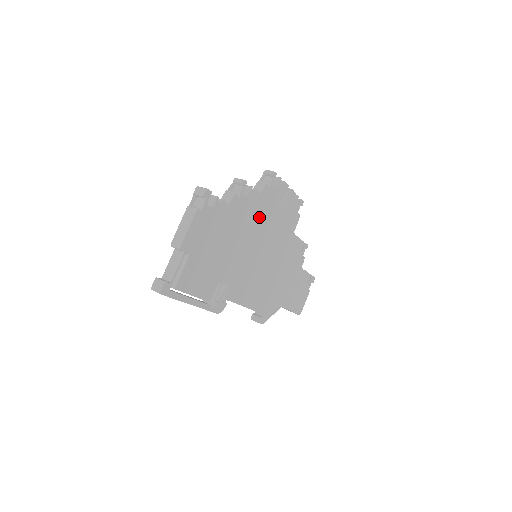
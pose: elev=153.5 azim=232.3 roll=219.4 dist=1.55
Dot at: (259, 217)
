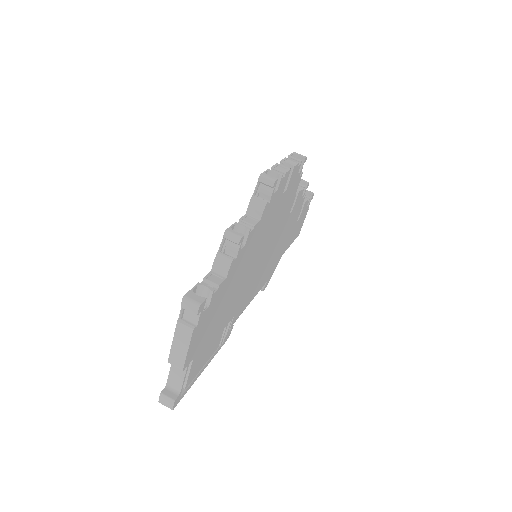
Dot at: (259, 237)
